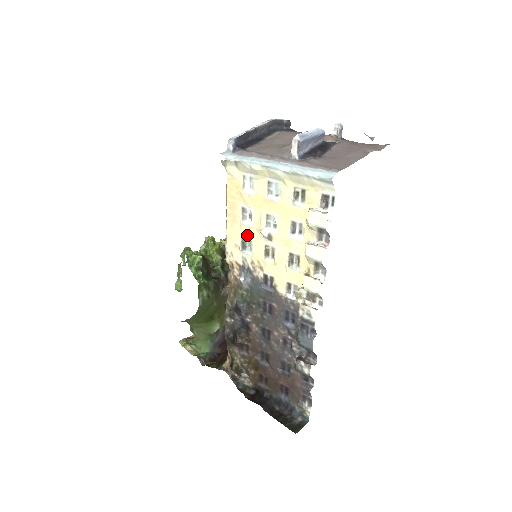
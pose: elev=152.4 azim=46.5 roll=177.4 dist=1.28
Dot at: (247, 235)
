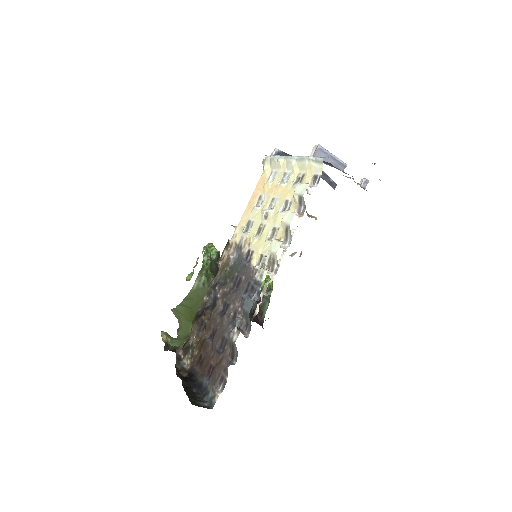
Dot at: (253, 217)
